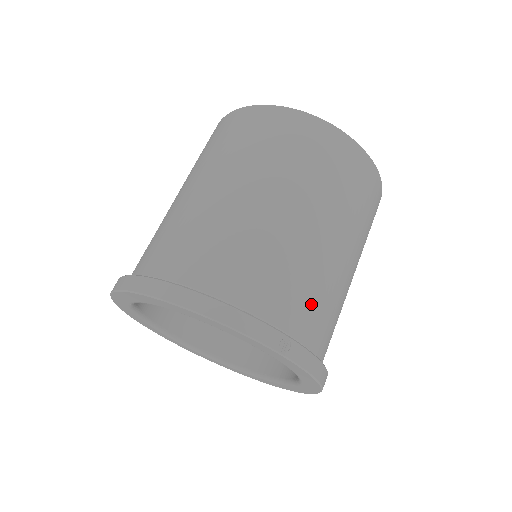
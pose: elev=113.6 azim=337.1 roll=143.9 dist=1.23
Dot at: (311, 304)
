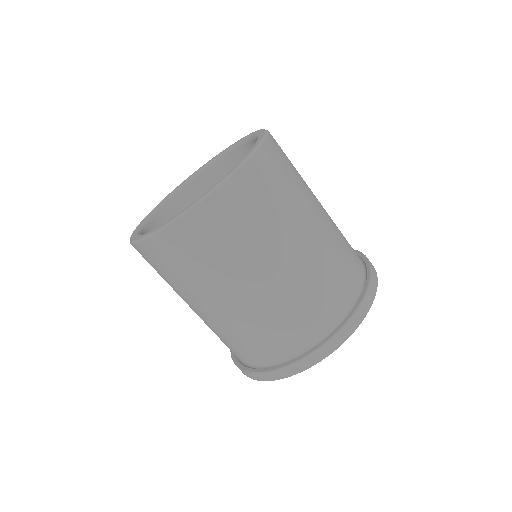
Dot at: (344, 270)
